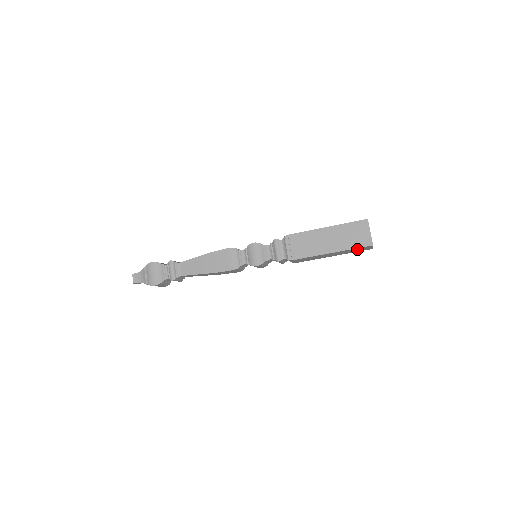
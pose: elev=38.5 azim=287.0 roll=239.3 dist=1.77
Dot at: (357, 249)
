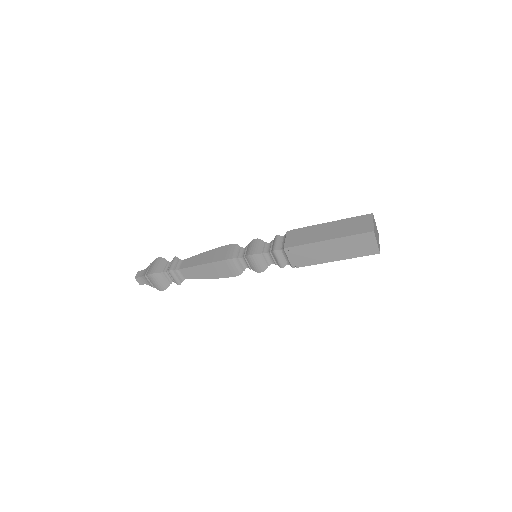
Dot at: occluded
